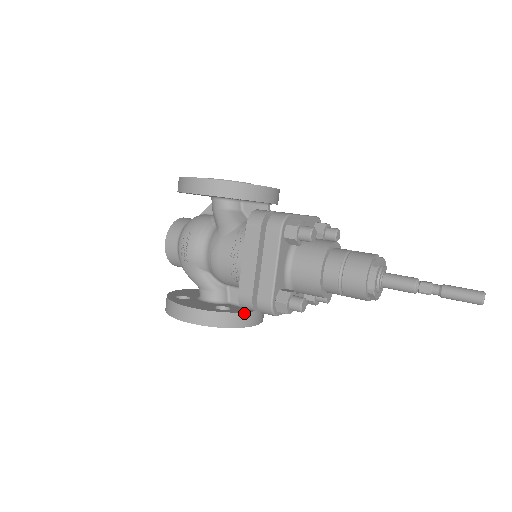
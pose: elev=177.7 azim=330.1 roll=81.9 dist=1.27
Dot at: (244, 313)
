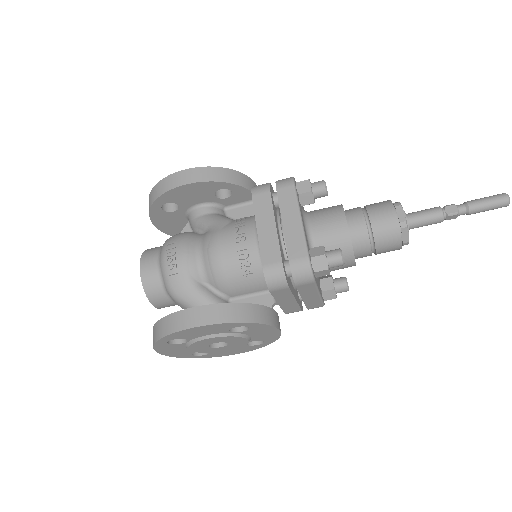
Dot at: (266, 307)
